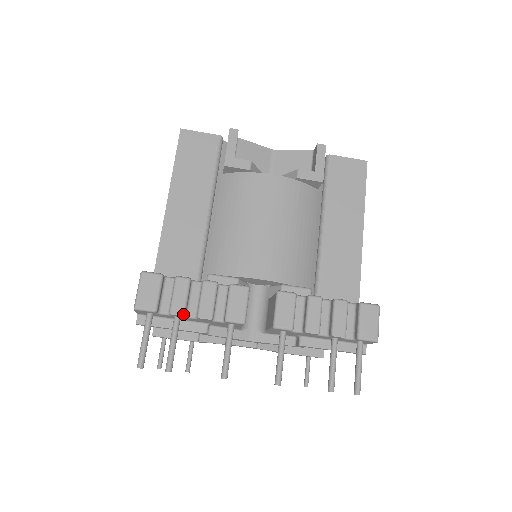
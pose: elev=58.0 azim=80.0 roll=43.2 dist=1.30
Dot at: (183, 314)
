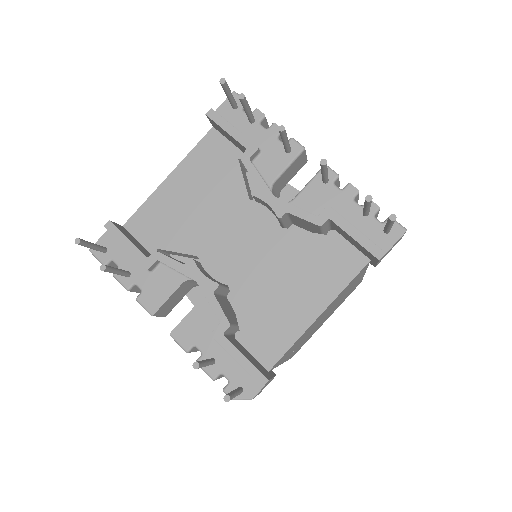
Dot at: occluded
